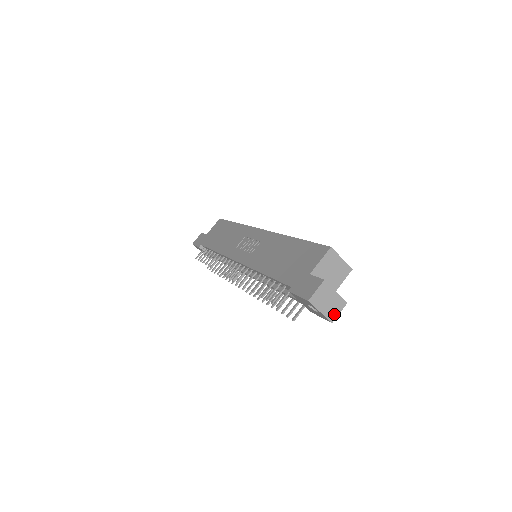
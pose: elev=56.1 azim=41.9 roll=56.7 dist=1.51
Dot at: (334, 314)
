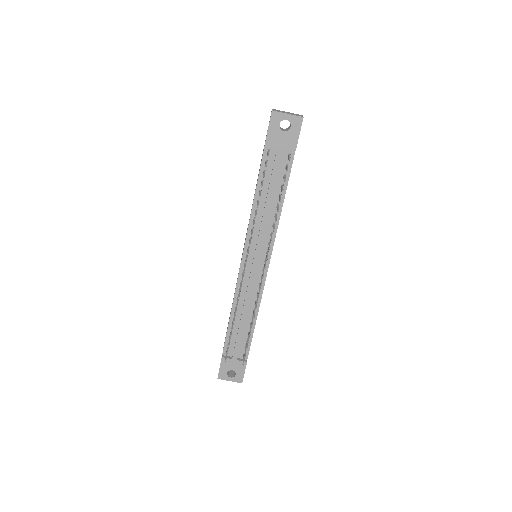
Dot at: (299, 116)
